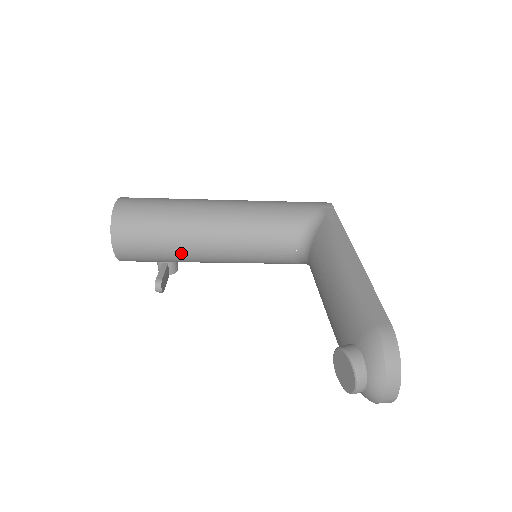
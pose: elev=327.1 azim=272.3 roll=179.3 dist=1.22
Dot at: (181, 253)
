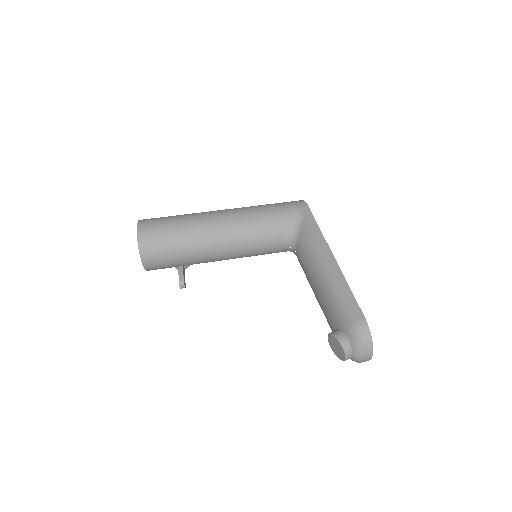
Dot at: (197, 261)
